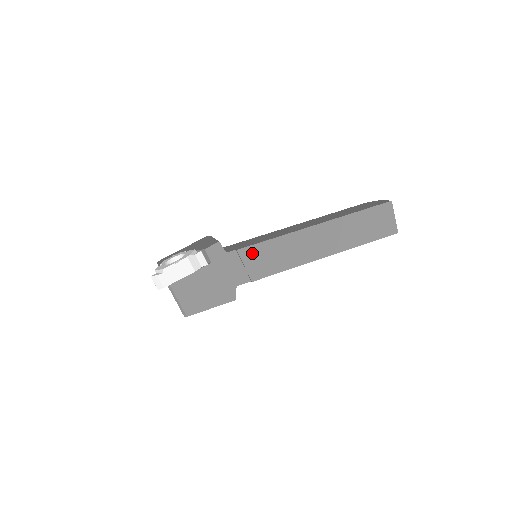
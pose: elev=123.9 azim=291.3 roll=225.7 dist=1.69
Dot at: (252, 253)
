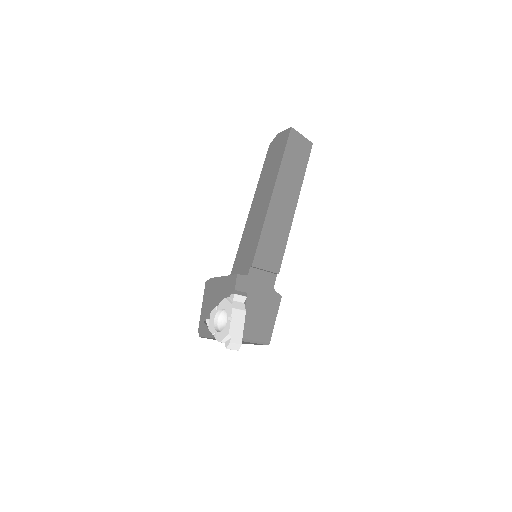
Dot at: (261, 257)
